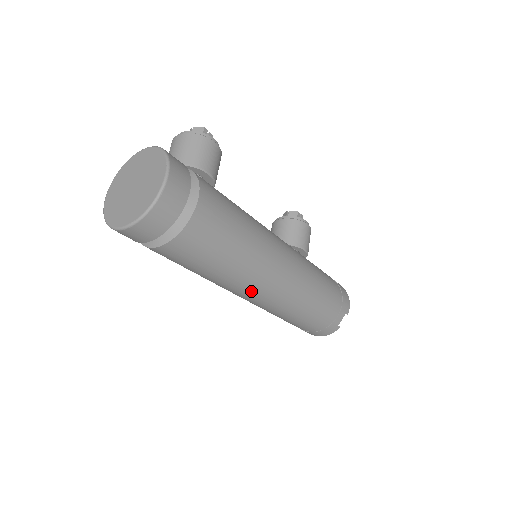
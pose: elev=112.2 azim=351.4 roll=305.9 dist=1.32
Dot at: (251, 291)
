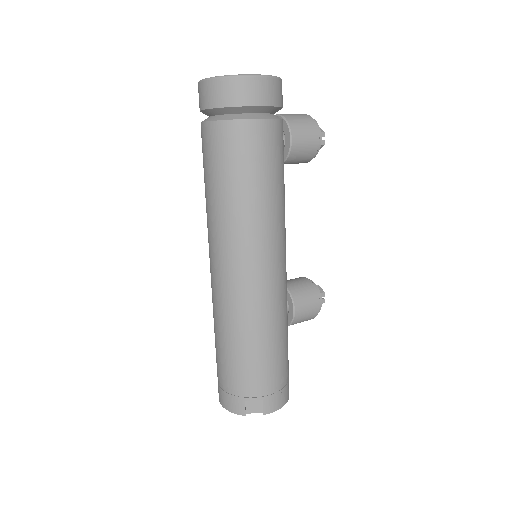
Dot at: (220, 252)
